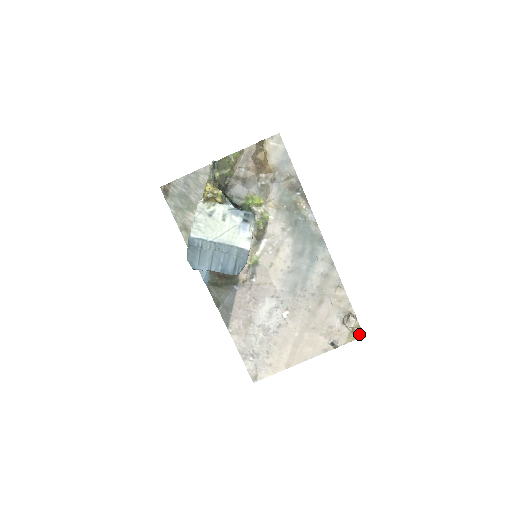
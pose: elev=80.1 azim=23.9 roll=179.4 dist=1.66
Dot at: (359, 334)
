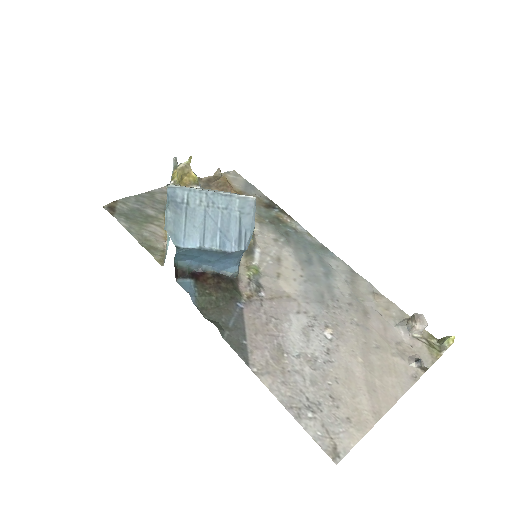
Dot at: (440, 345)
